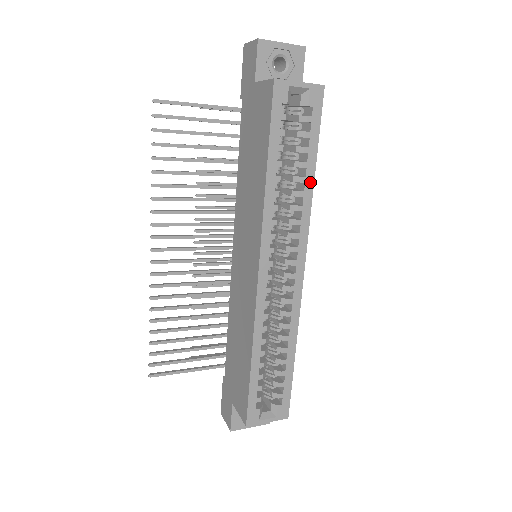
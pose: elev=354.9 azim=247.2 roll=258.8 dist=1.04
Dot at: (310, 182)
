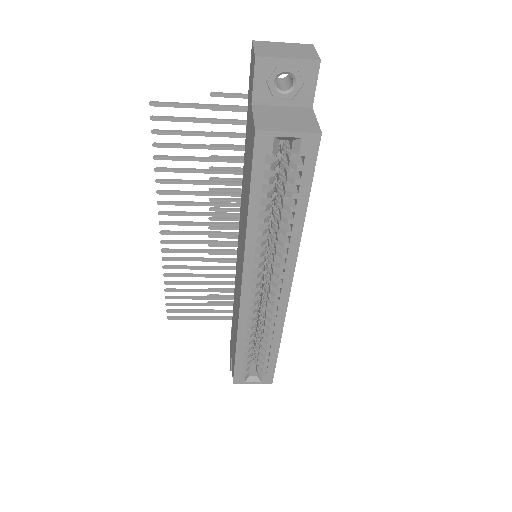
Dot at: (299, 224)
